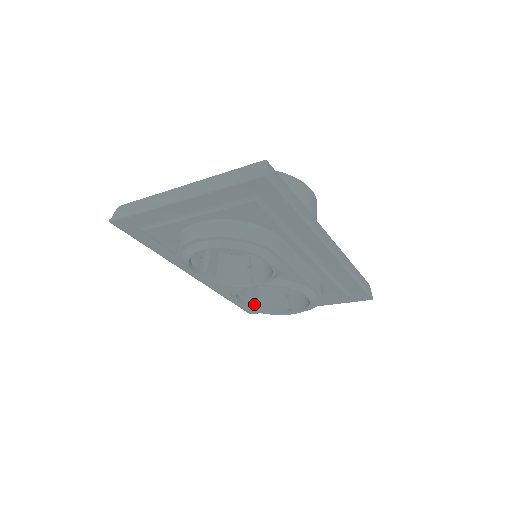
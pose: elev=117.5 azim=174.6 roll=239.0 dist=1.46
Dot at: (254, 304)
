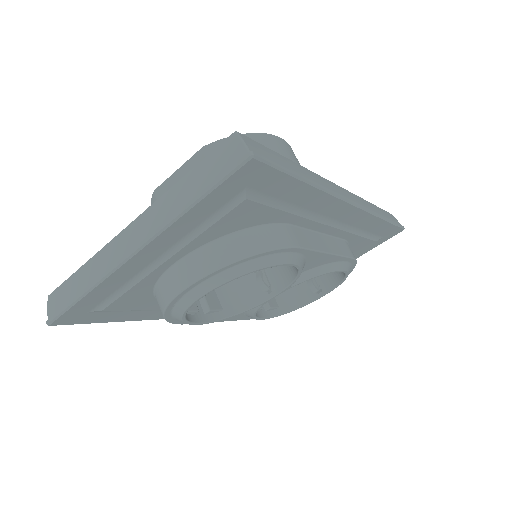
Dot at: (275, 308)
